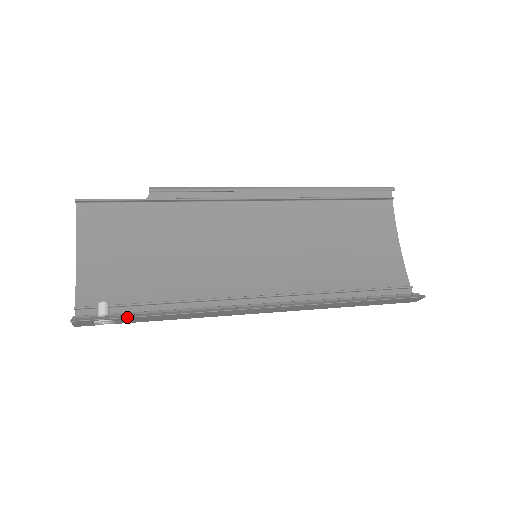
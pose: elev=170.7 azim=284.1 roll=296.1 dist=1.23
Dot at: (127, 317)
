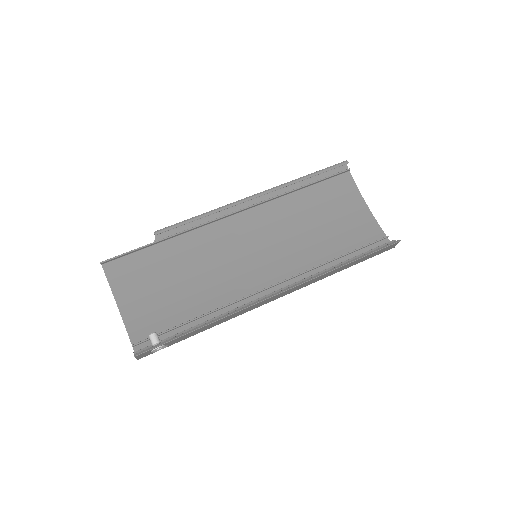
Dot at: (175, 339)
